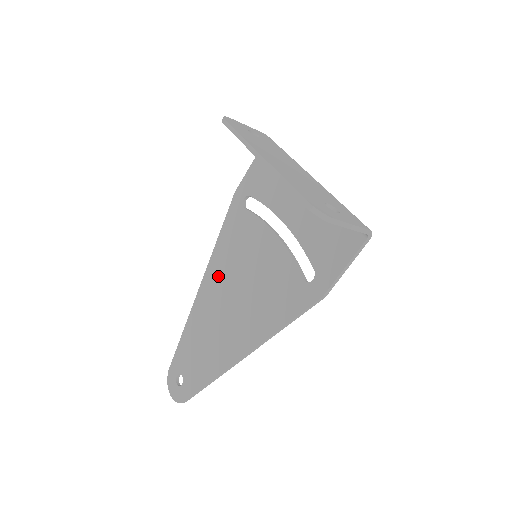
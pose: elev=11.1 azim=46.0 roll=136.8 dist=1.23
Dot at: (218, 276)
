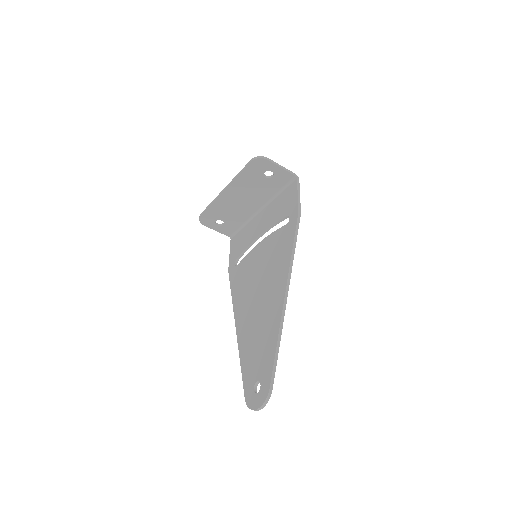
Dot at: (243, 304)
